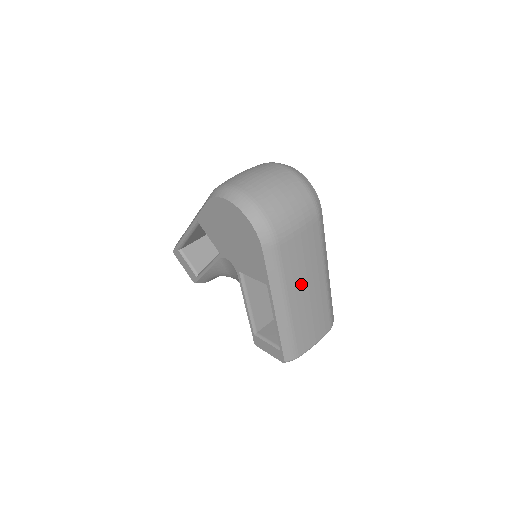
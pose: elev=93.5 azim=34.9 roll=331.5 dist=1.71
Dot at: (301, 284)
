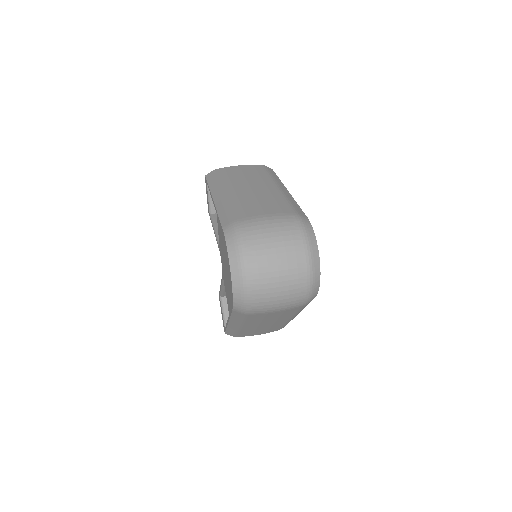
Dot at: (260, 323)
